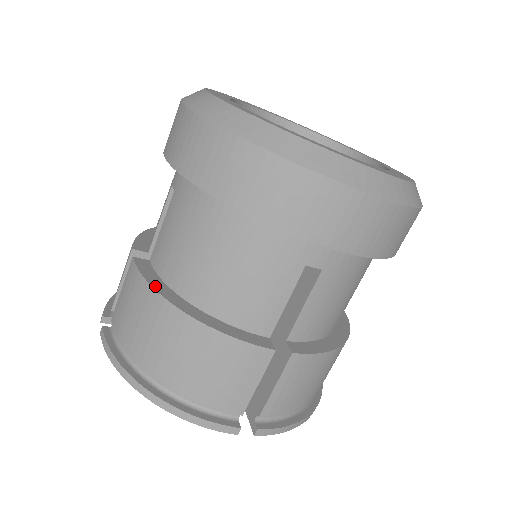
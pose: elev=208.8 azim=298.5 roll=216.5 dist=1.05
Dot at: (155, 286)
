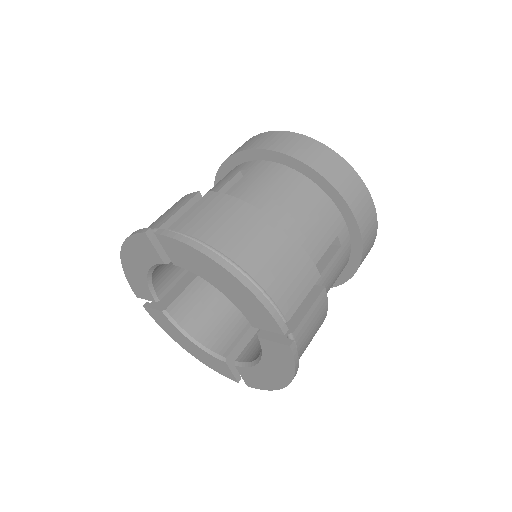
Dot at: (245, 204)
